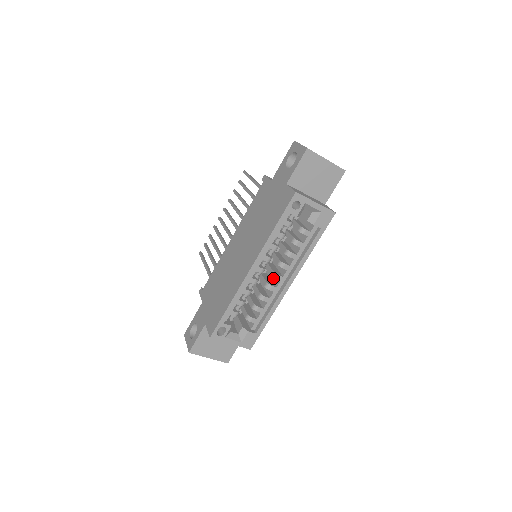
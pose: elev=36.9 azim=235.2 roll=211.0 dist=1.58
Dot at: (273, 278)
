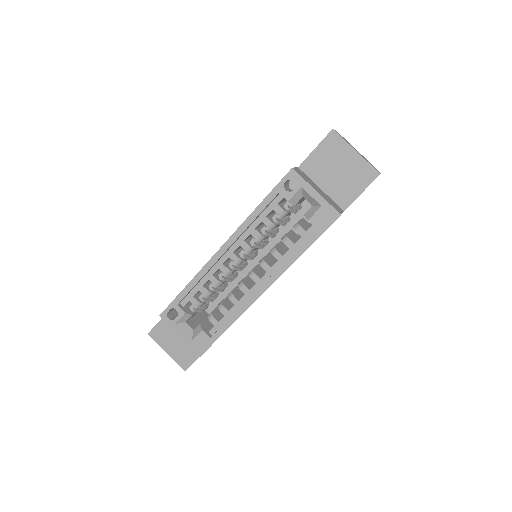
Dot at: occluded
